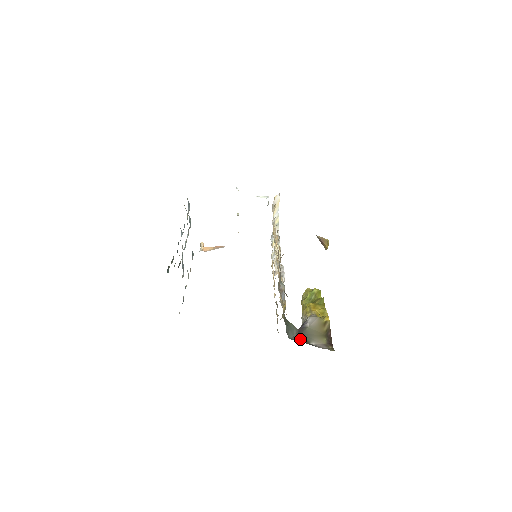
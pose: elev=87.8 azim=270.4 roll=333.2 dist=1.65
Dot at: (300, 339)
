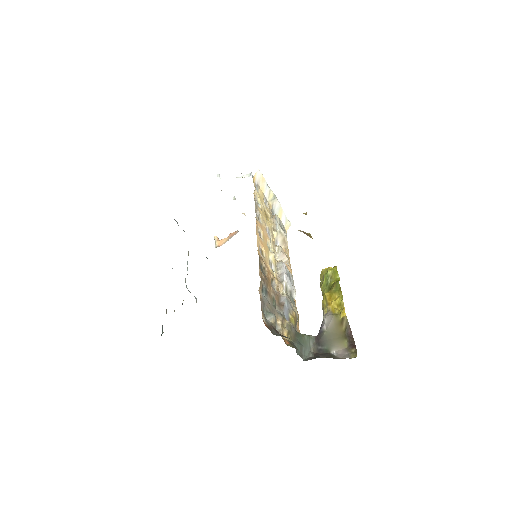
Dot at: (319, 350)
